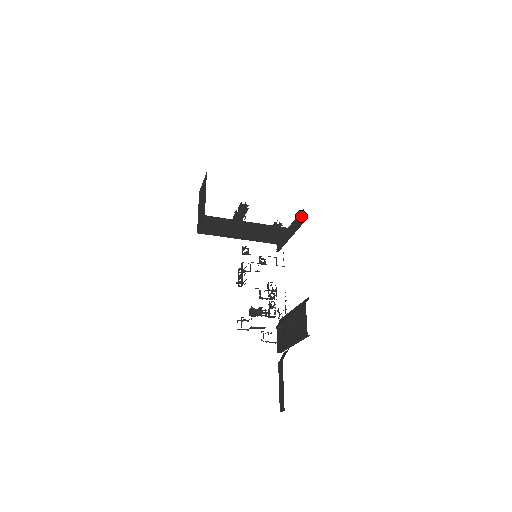
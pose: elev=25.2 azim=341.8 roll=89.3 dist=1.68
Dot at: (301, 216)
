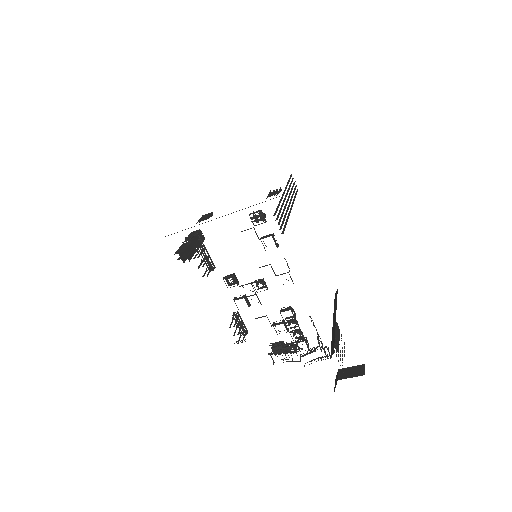
Dot at: occluded
